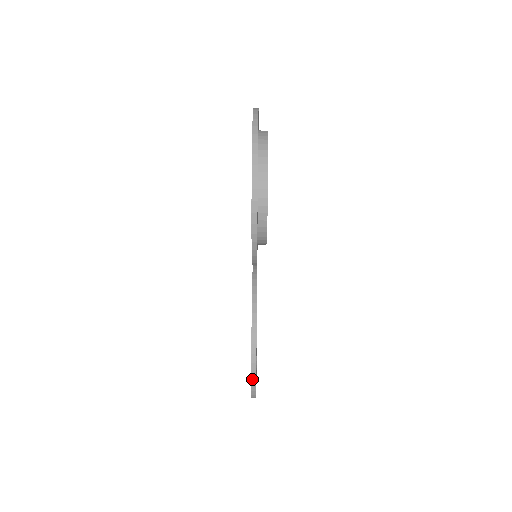
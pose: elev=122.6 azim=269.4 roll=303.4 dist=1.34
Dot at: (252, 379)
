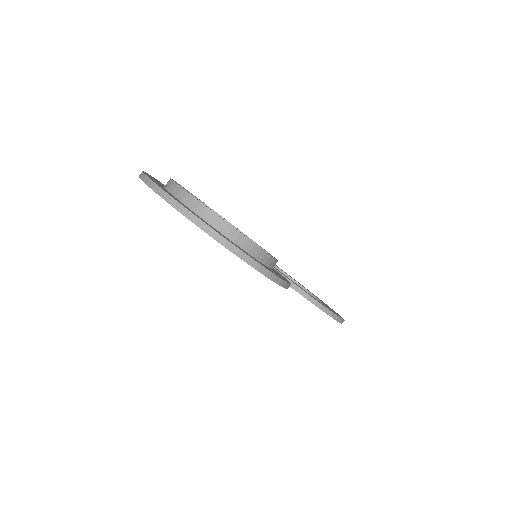
Dot at: (341, 323)
